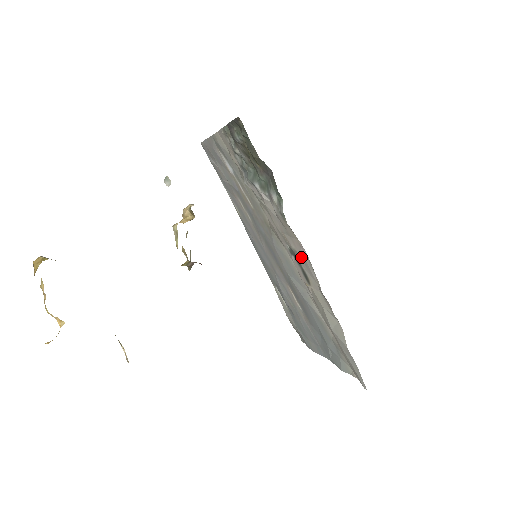
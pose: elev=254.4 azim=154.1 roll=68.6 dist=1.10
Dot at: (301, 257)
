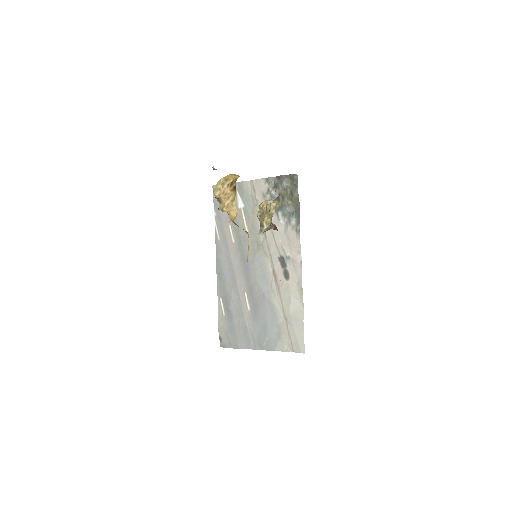
Dot at: (293, 260)
